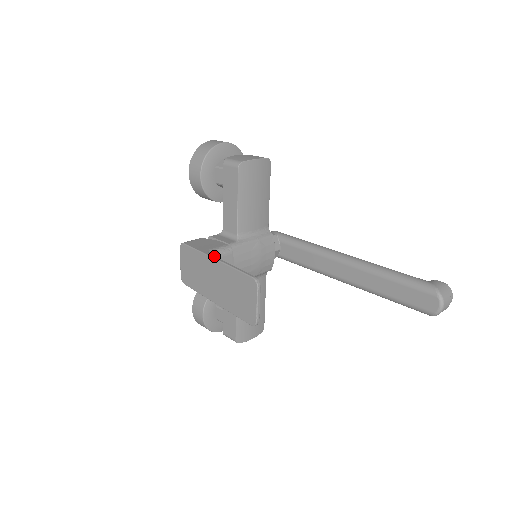
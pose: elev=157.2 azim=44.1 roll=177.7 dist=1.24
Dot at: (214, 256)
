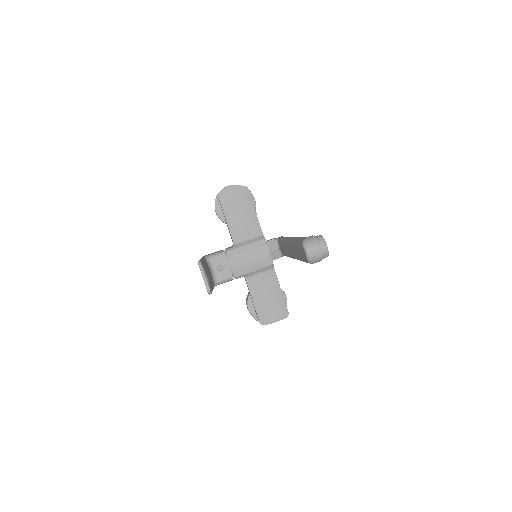
Dot at: (203, 257)
